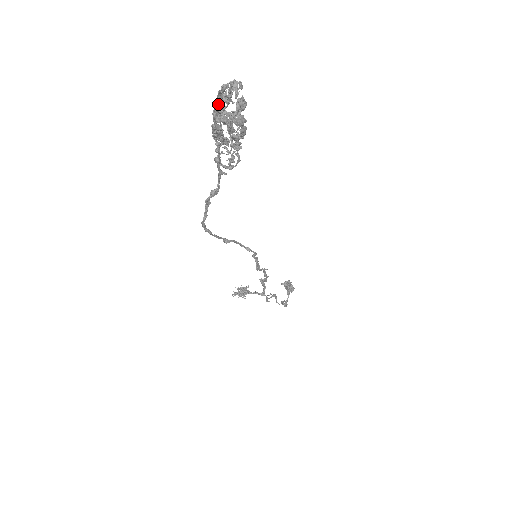
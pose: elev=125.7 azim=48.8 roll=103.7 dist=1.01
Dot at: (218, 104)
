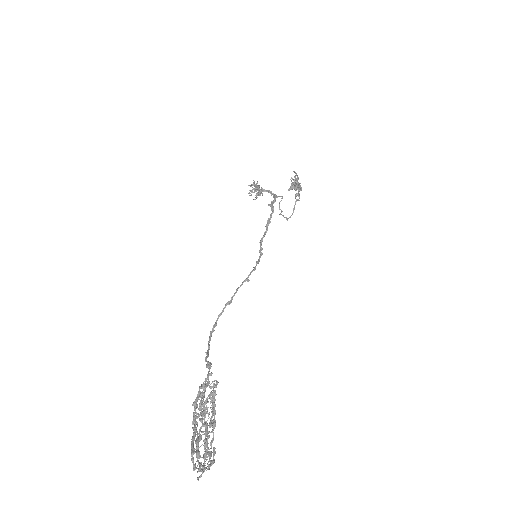
Dot at: (193, 447)
